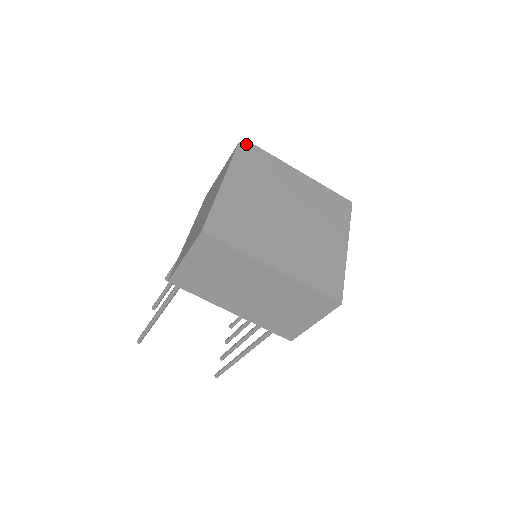
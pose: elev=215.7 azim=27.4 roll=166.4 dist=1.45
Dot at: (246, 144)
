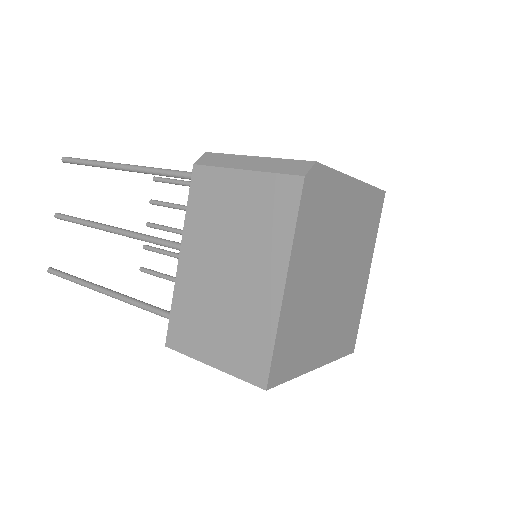
Dot at: (312, 172)
